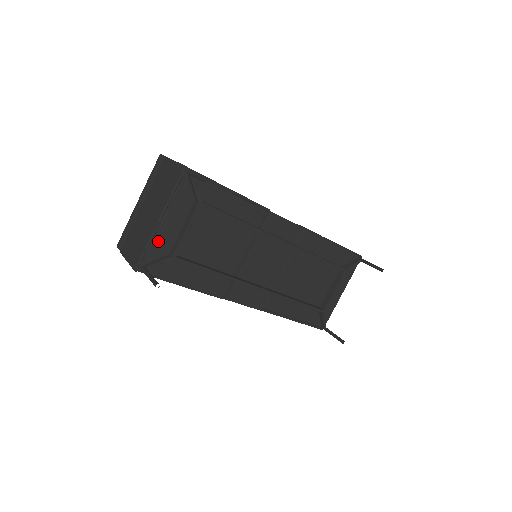
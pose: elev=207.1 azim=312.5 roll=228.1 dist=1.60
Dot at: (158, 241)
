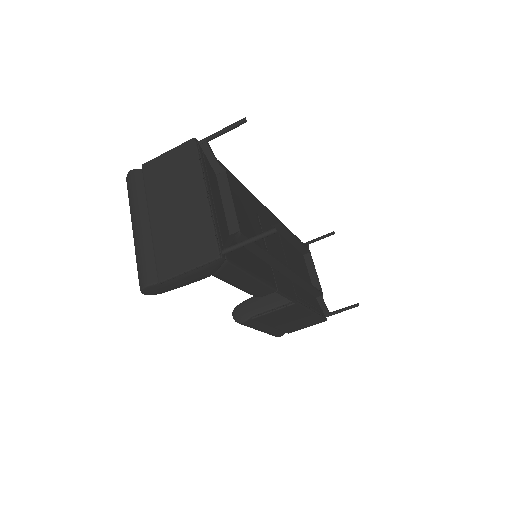
Dot at: (217, 219)
